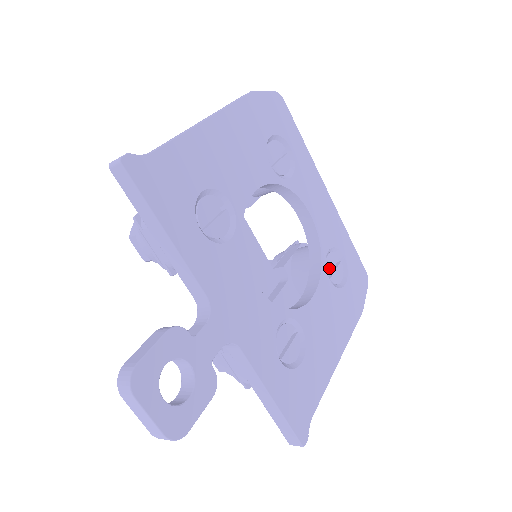
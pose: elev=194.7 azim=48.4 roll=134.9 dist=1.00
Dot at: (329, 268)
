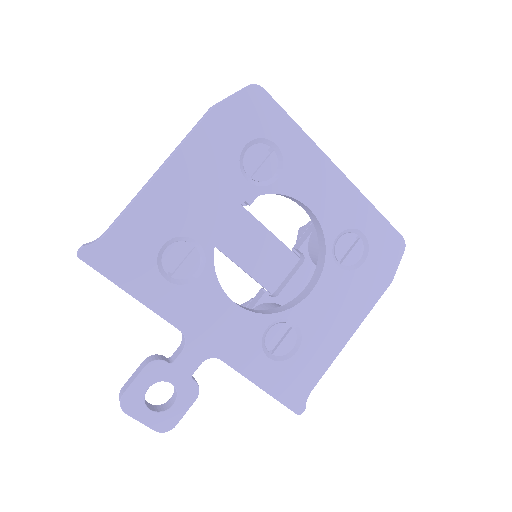
Dot at: (340, 252)
